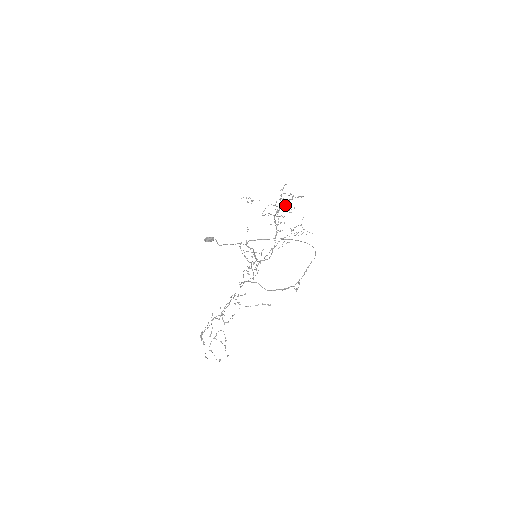
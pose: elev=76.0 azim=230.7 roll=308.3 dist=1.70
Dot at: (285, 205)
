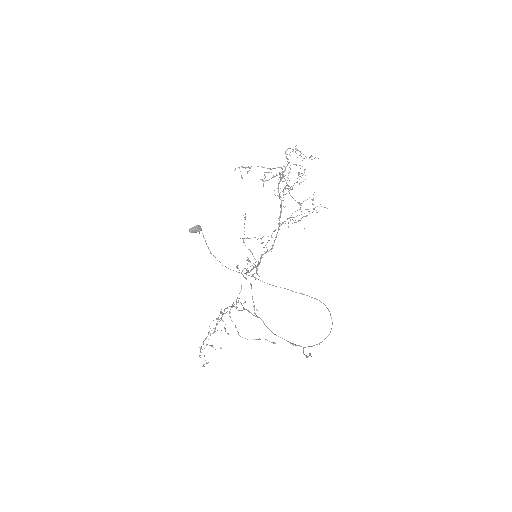
Dot at: occluded
